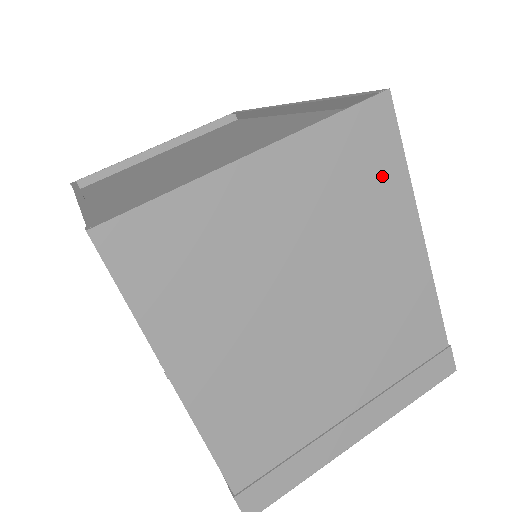
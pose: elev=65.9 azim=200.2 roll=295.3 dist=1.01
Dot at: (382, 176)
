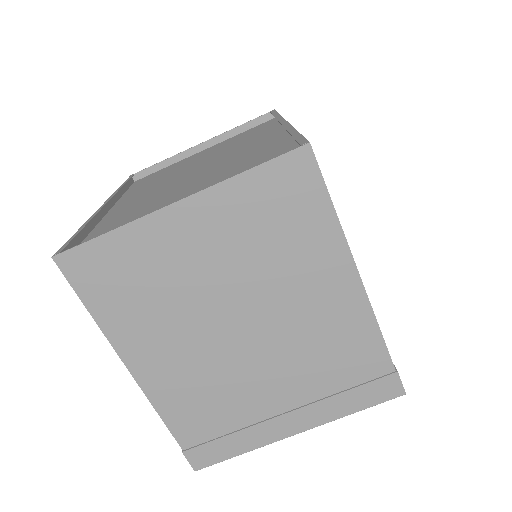
Dot at: (307, 219)
